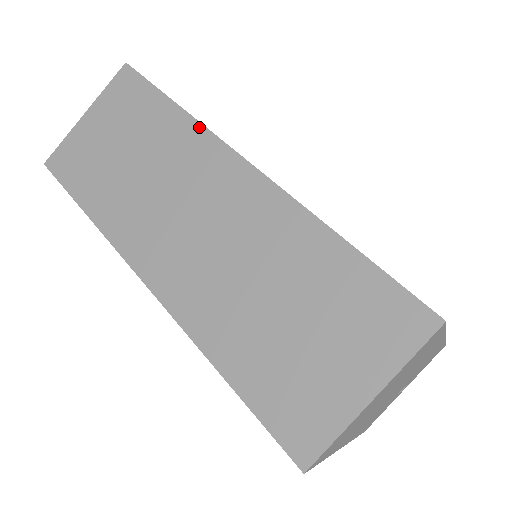
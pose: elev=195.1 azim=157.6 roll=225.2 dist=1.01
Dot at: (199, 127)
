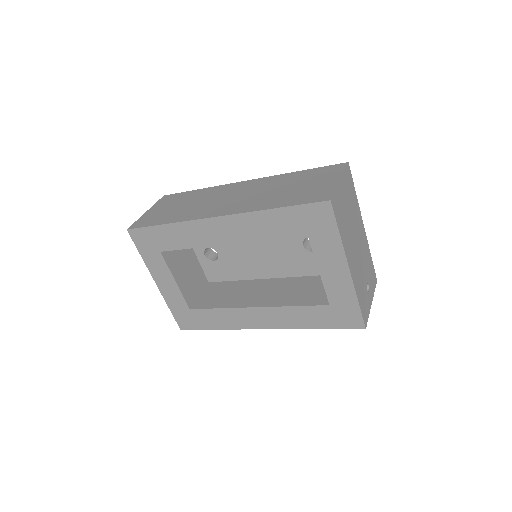
Dot at: (216, 187)
